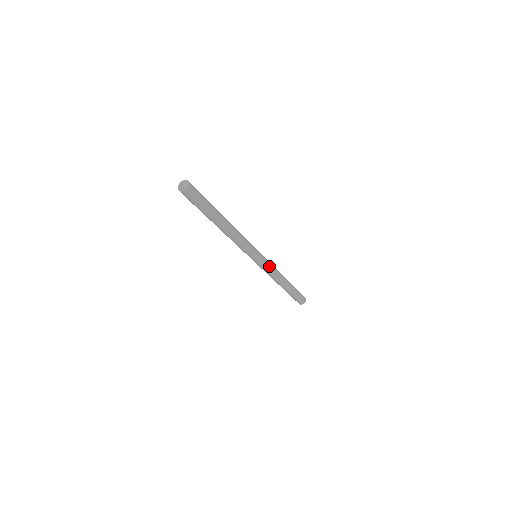
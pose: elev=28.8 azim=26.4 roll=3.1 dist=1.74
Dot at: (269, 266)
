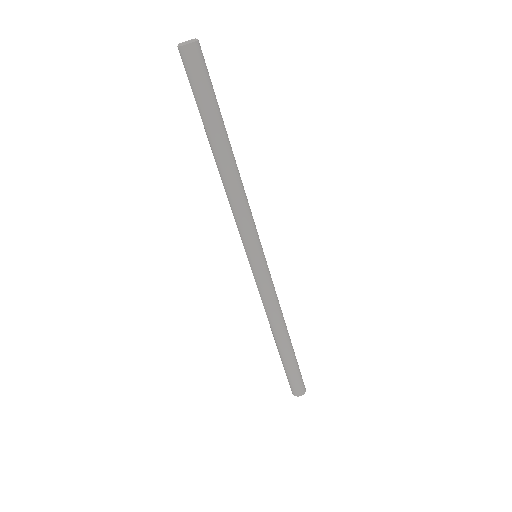
Dot at: (271, 280)
